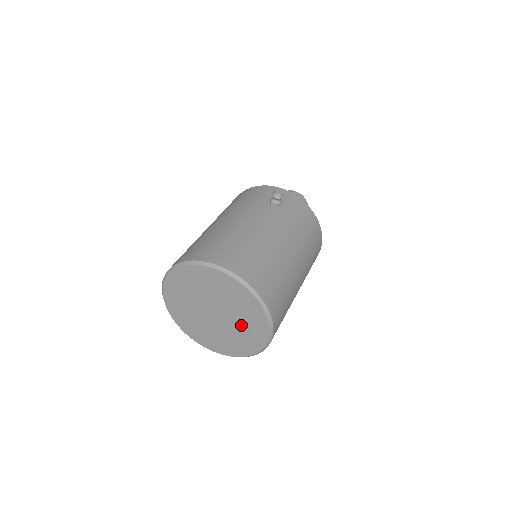
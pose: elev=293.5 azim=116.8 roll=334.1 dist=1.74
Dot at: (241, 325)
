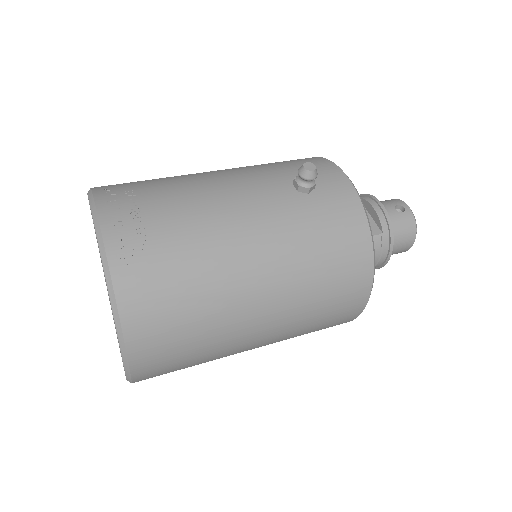
Dot at: occluded
